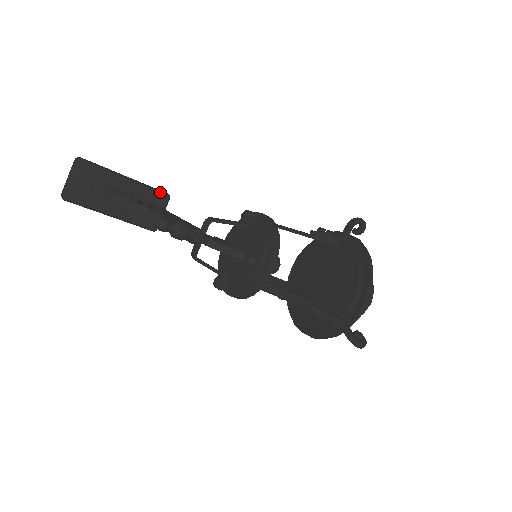
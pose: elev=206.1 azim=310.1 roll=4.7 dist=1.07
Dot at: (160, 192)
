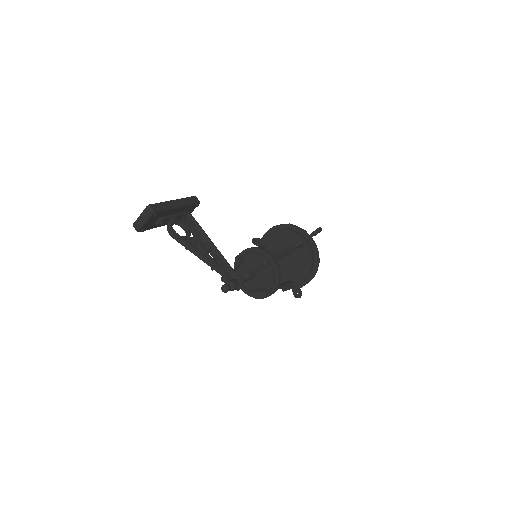
Dot at: (195, 204)
